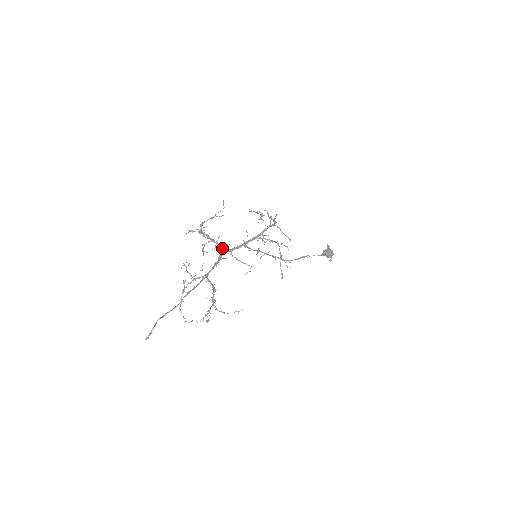
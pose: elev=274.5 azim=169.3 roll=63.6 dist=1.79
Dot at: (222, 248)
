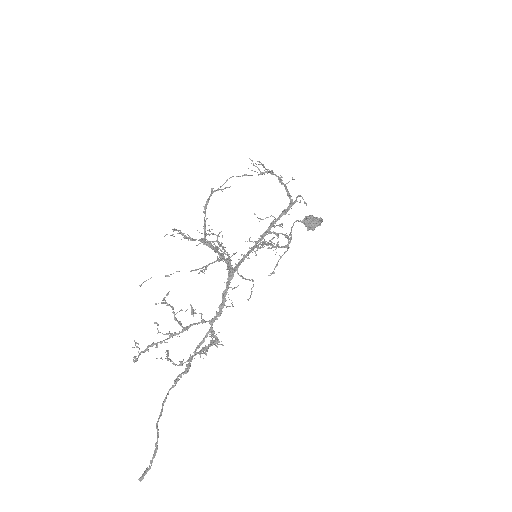
Dot at: (232, 268)
